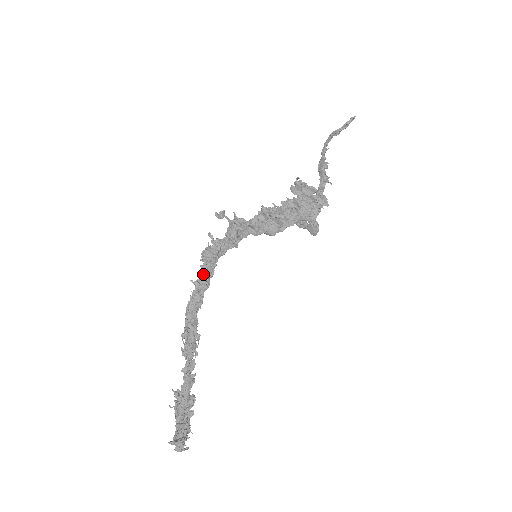
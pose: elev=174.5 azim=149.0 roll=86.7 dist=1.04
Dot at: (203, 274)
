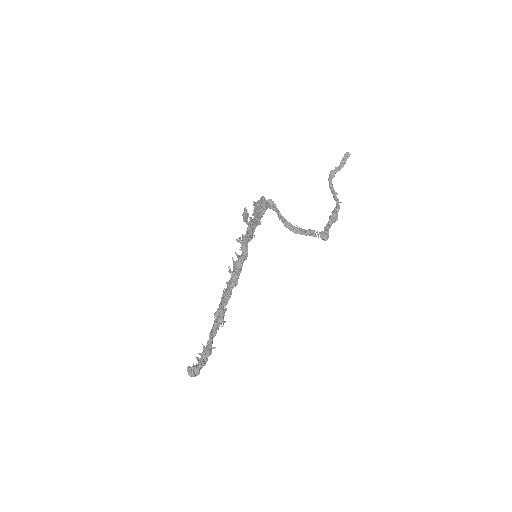
Dot at: (231, 277)
